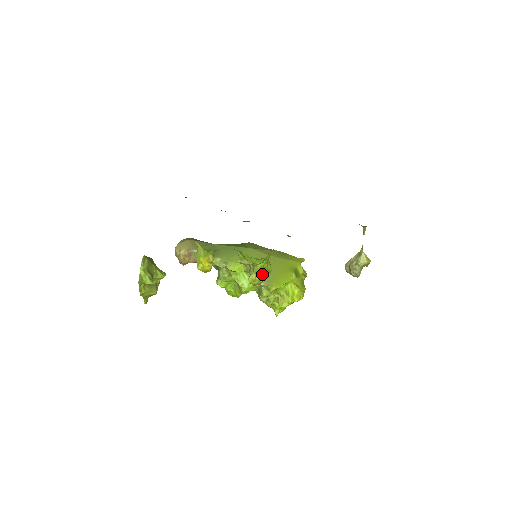
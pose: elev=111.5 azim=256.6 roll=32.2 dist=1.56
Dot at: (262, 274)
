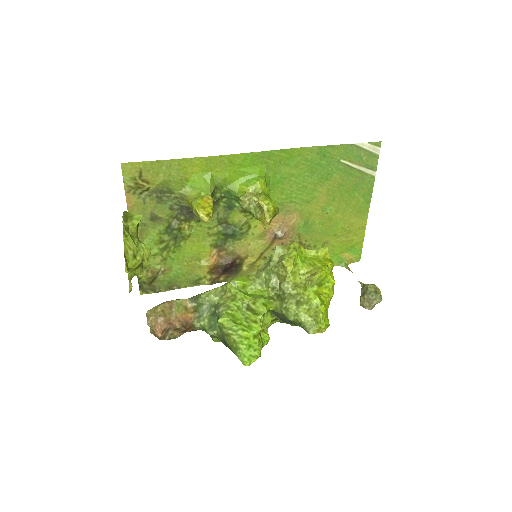
Dot at: occluded
